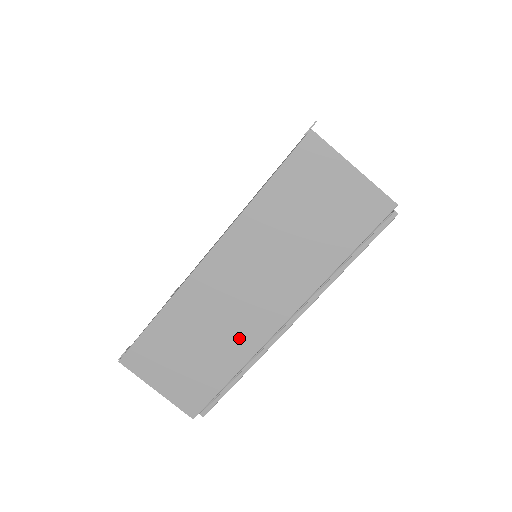
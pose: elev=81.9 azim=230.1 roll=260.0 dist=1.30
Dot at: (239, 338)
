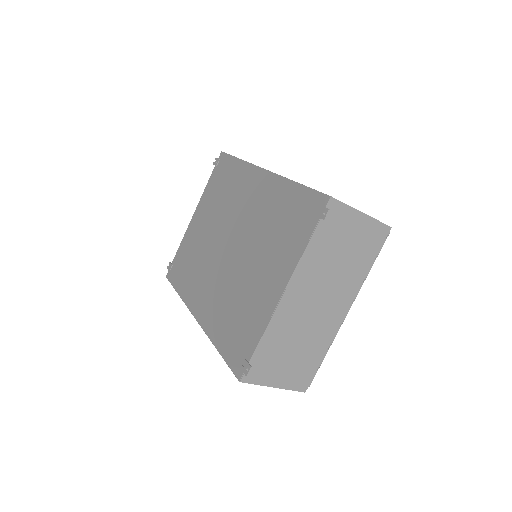
Dot at: occluded
